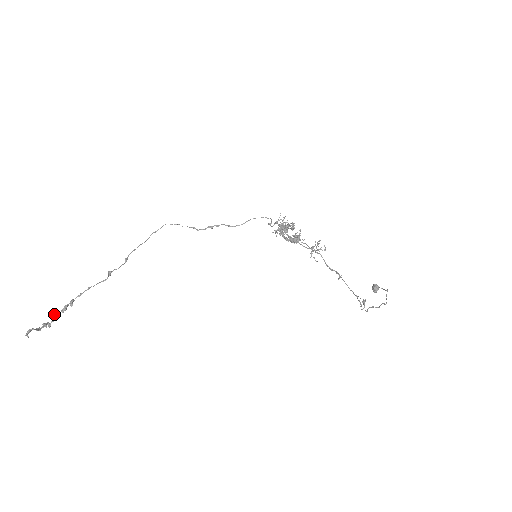
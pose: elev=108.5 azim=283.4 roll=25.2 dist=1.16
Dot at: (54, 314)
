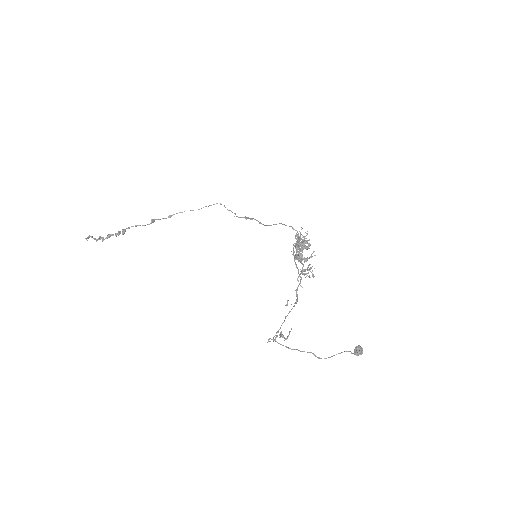
Dot at: (109, 234)
